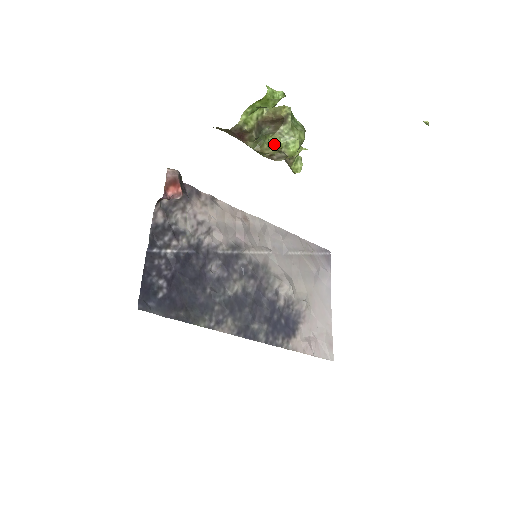
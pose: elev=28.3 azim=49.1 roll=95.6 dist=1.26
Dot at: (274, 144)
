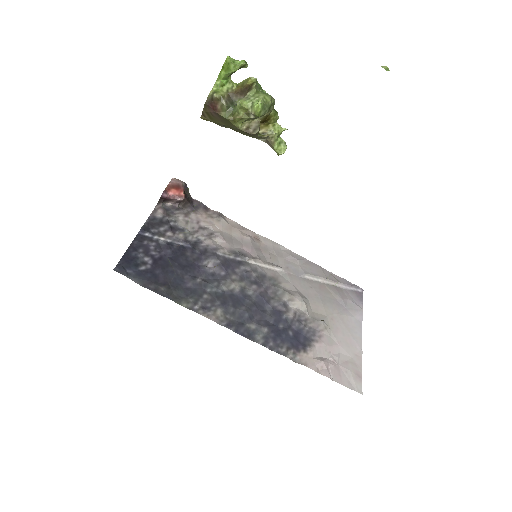
Dot at: (241, 106)
